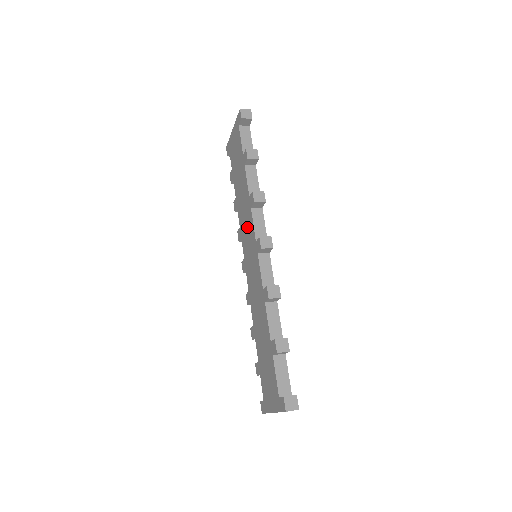
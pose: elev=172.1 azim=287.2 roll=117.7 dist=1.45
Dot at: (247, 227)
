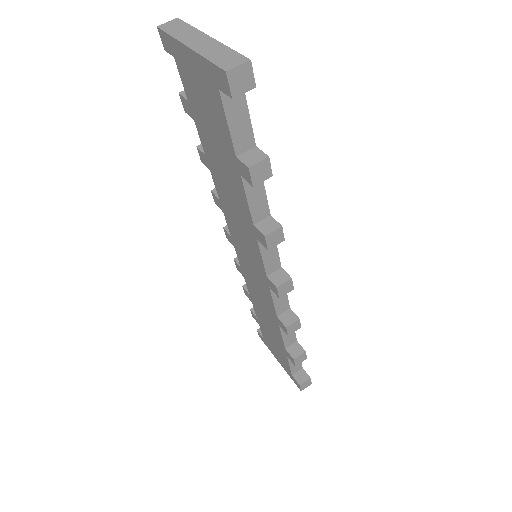
Dot at: (243, 235)
